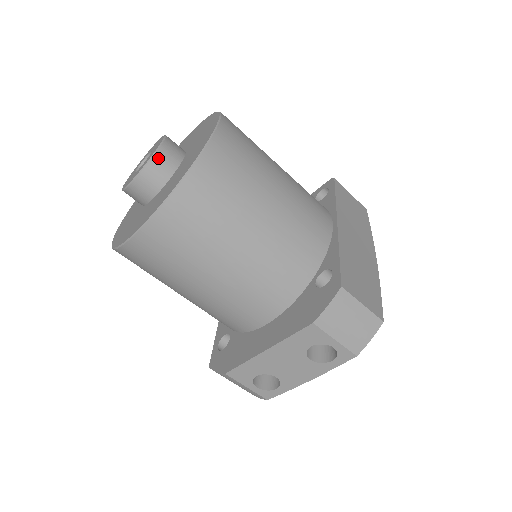
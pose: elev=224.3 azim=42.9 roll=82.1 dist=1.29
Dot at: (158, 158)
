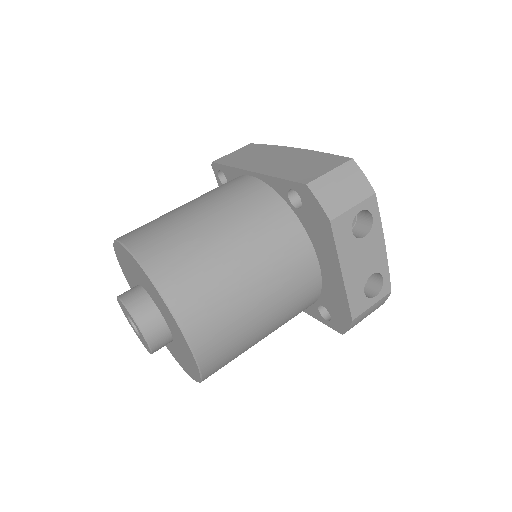
Dot at: (134, 310)
